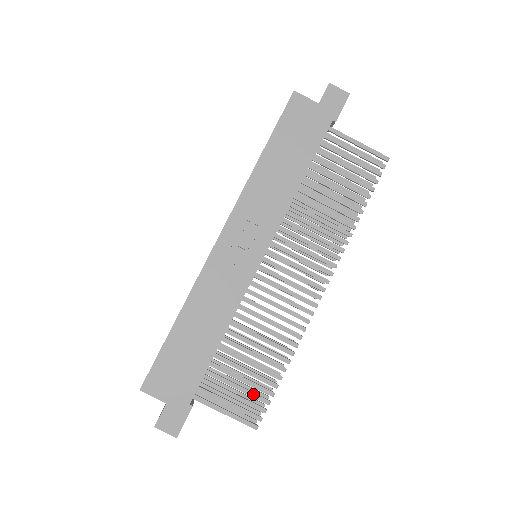
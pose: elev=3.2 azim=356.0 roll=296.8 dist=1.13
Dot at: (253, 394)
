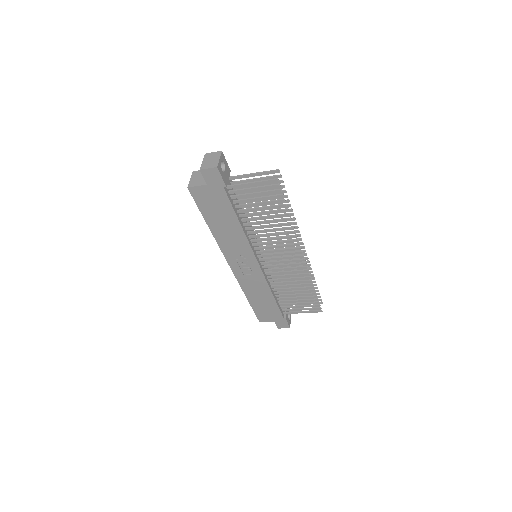
Dot at: (308, 303)
